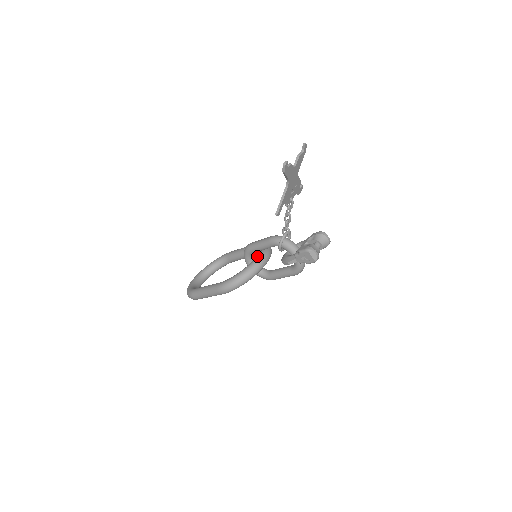
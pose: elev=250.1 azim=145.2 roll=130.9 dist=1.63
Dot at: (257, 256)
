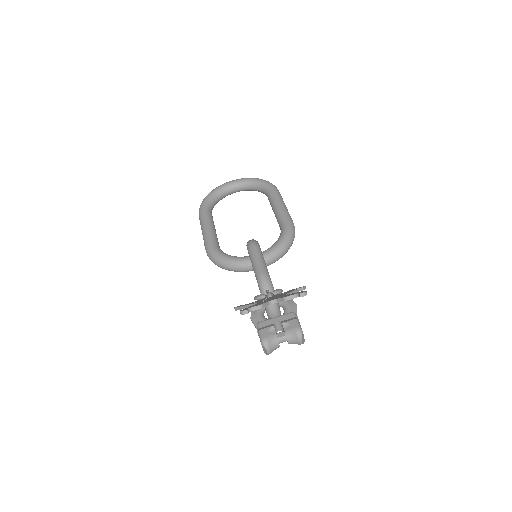
Dot at: occluded
